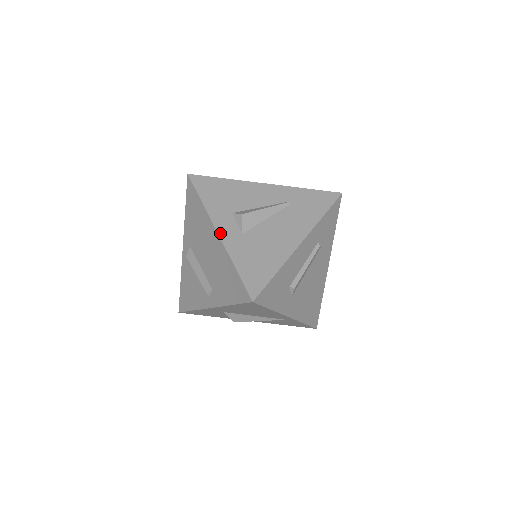
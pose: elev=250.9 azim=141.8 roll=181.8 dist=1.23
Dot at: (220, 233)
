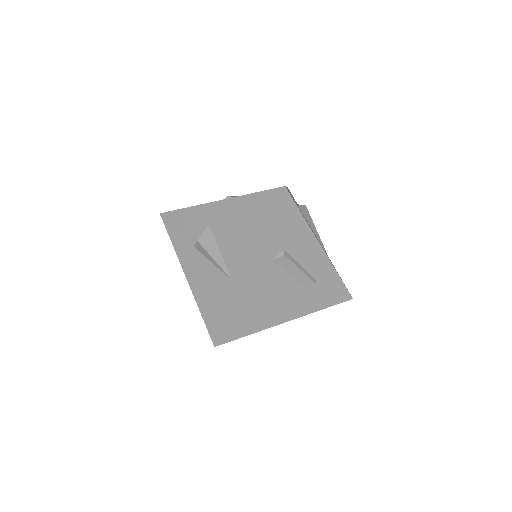
Dot at: occluded
